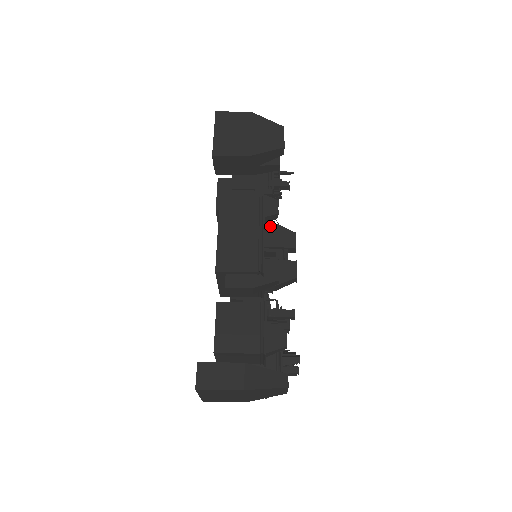
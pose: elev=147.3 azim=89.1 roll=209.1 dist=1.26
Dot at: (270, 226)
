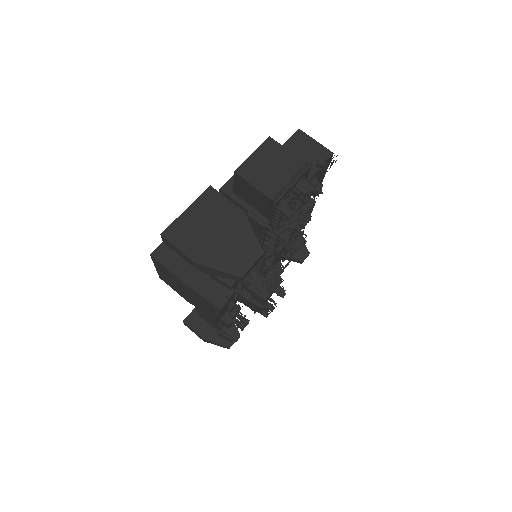
Dot at: occluded
